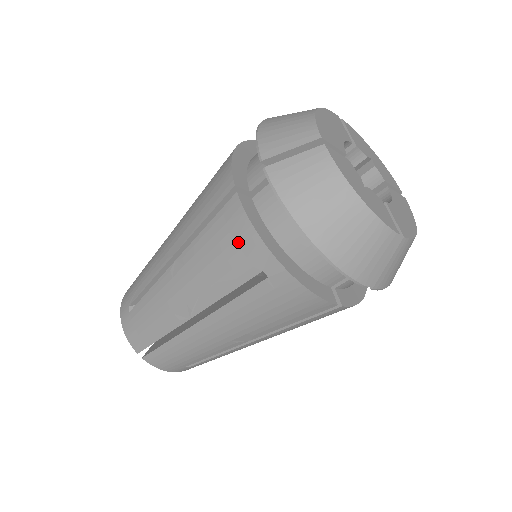
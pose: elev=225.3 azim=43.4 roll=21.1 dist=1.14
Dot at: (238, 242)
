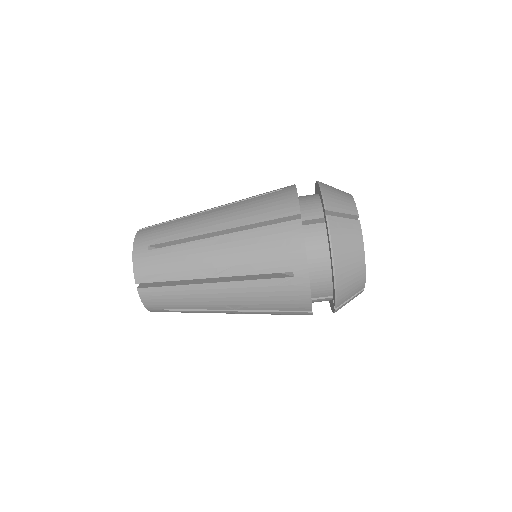
Dot at: (288, 248)
